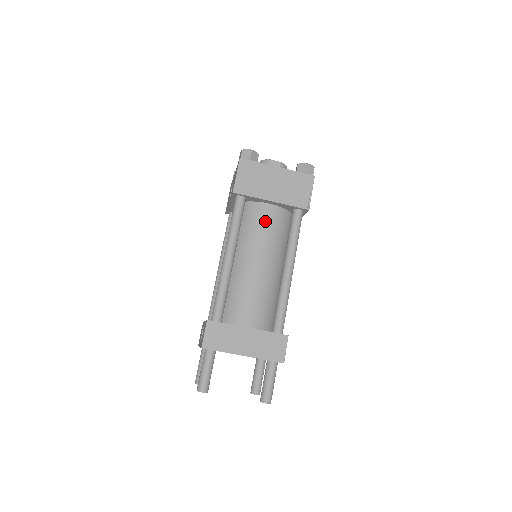
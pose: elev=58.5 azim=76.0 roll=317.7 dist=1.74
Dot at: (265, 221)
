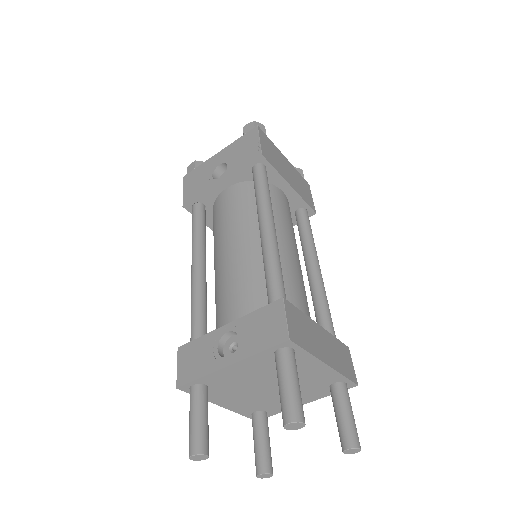
Dot at: (284, 207)
